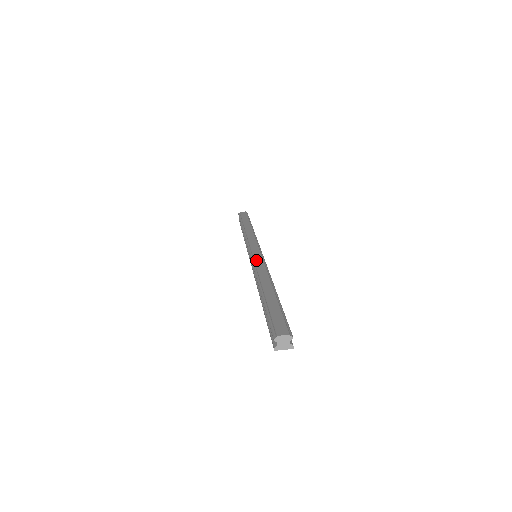
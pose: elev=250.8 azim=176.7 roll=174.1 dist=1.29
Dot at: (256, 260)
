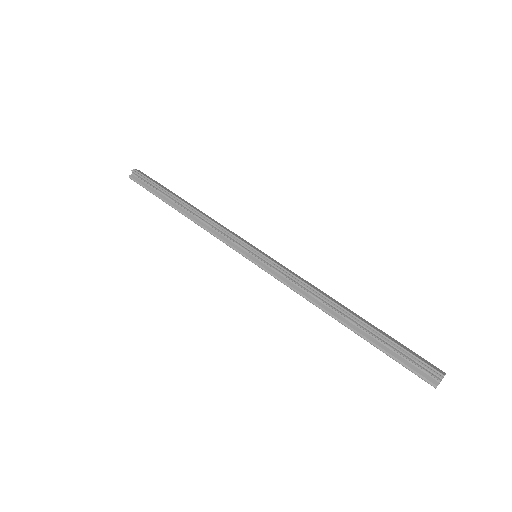
Dot at: (283, 267)
